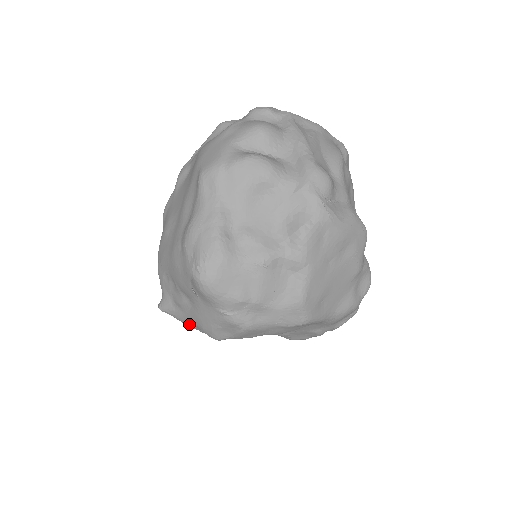
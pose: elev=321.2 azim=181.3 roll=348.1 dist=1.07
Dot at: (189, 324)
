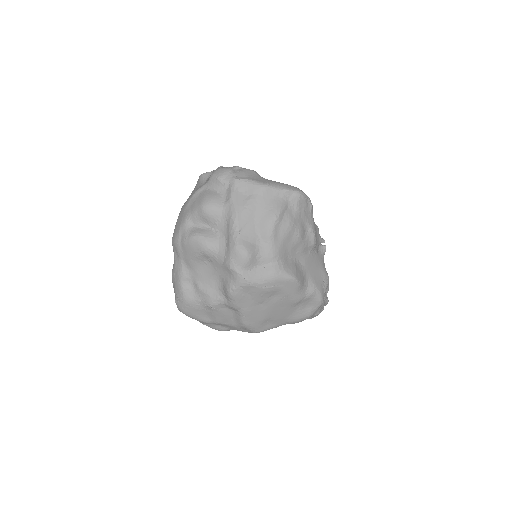
Dot at: occluded
